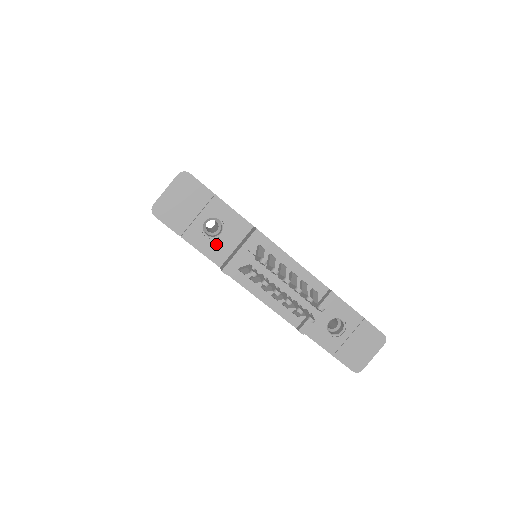
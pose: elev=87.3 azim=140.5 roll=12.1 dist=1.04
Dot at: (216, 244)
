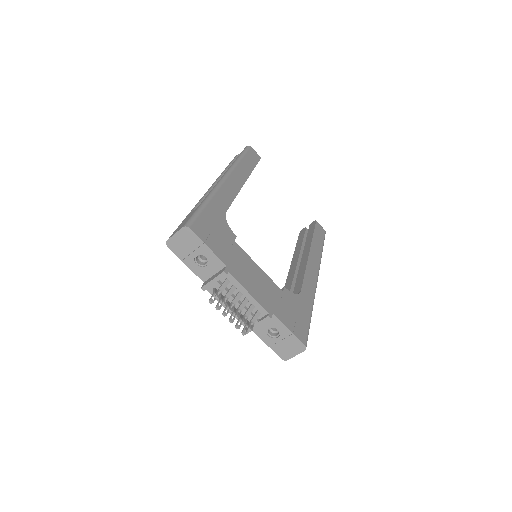
Dot at: (202, 270)
